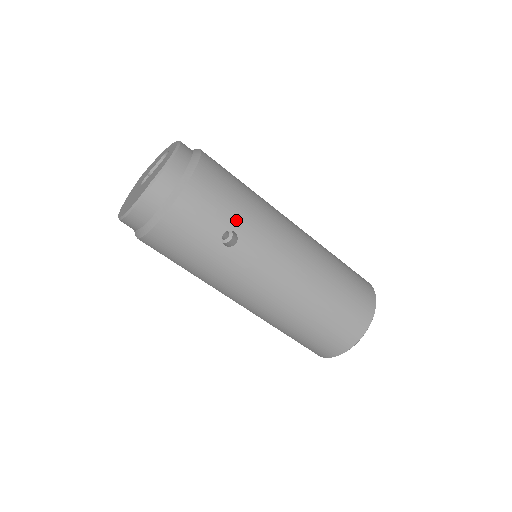
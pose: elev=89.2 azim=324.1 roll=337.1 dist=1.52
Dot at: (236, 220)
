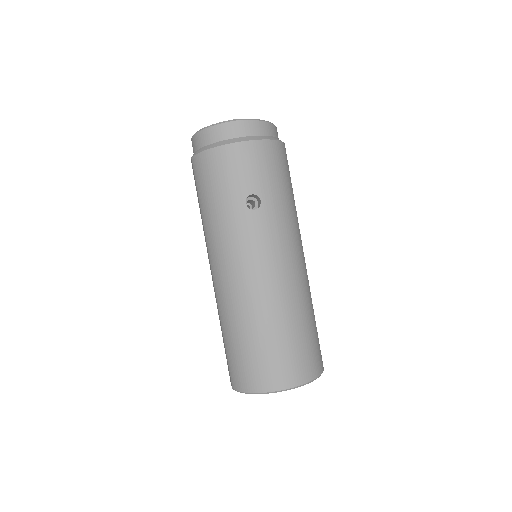
Dot at: (269, 195)
